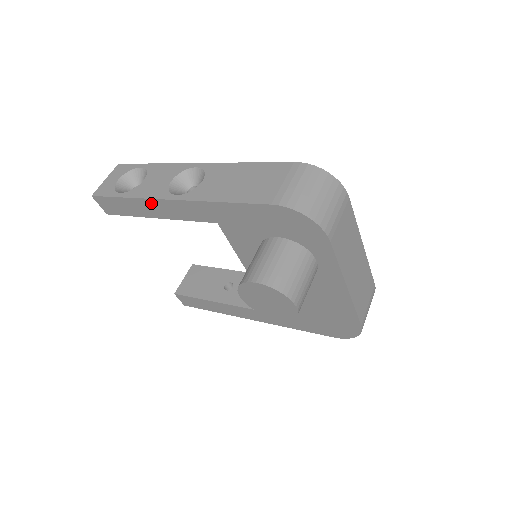
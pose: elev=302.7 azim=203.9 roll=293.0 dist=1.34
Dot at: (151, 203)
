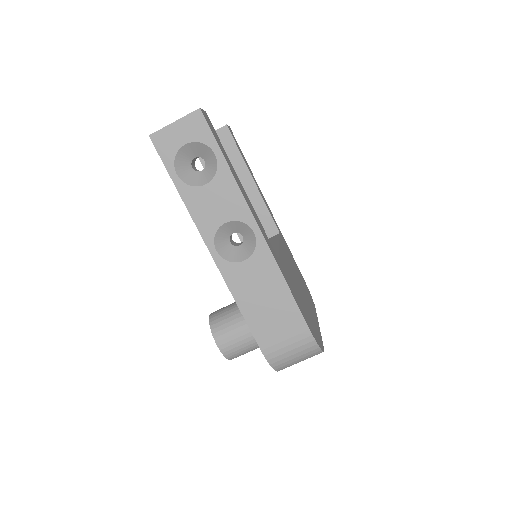
Dot at: (195, 221)
